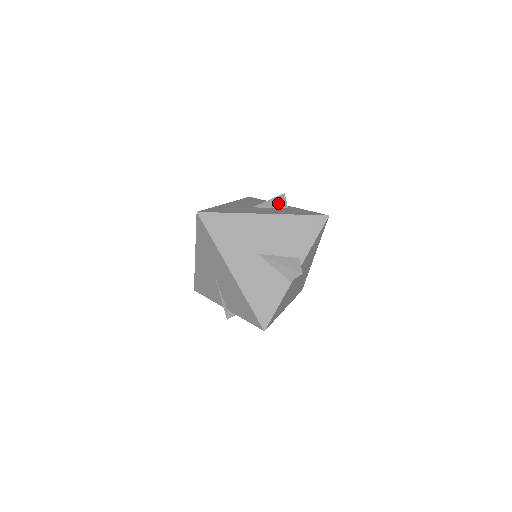
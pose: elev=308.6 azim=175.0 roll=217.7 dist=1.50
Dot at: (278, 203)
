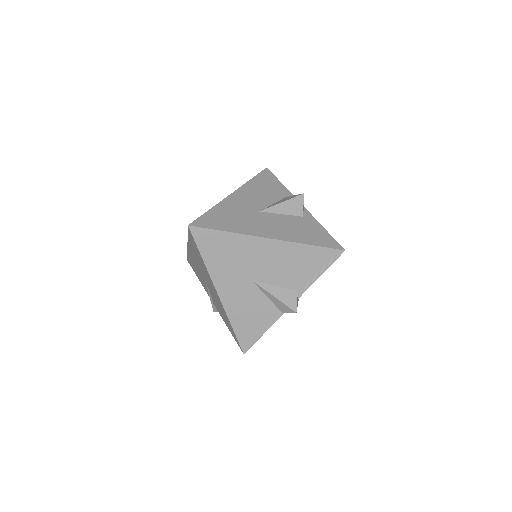
Dot at: (292, 208)
